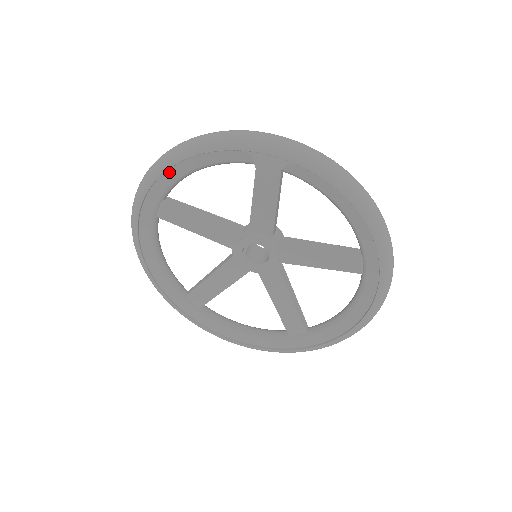
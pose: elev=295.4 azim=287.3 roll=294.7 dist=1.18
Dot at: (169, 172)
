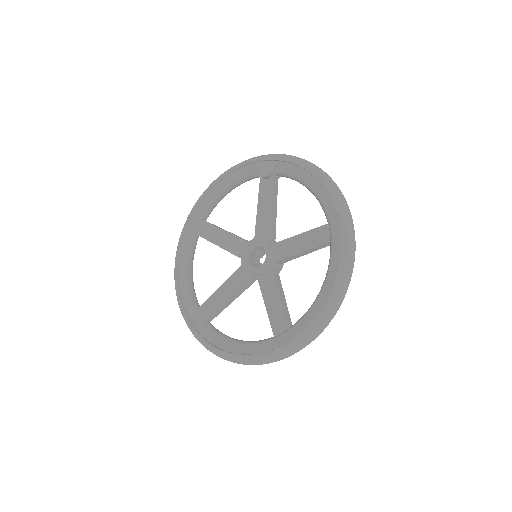
Dot at: (210, 193)
